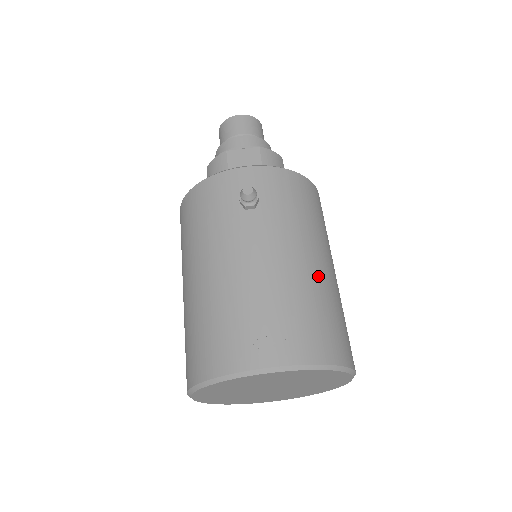
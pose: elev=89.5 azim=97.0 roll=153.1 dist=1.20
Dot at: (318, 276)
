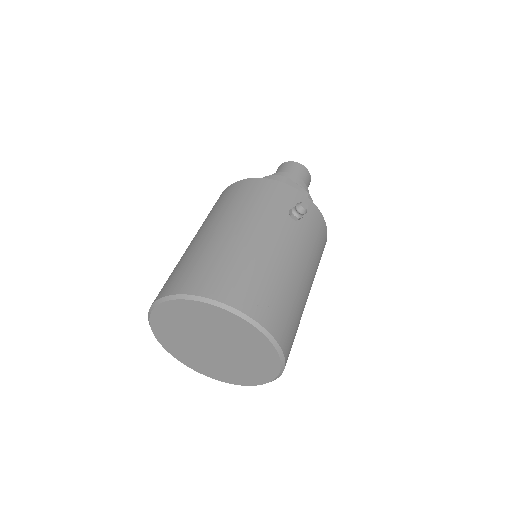
Dot at: (304, 294)
